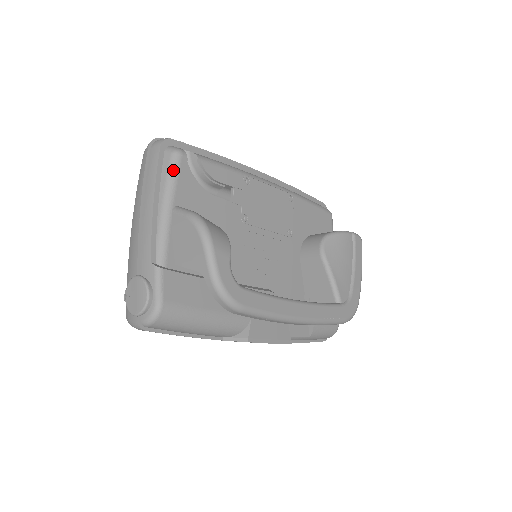
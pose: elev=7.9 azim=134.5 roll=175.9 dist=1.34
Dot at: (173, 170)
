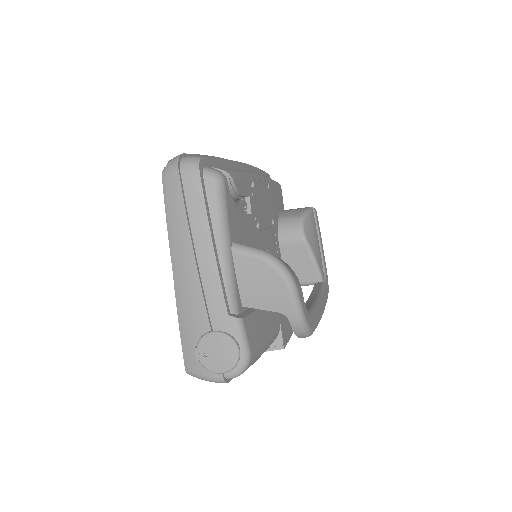
Dot at: (222, 201)
